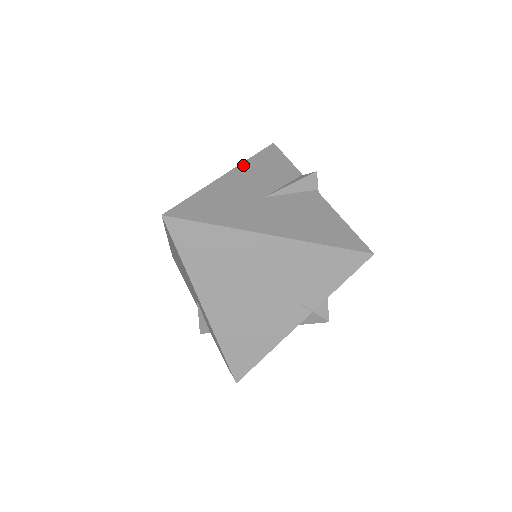
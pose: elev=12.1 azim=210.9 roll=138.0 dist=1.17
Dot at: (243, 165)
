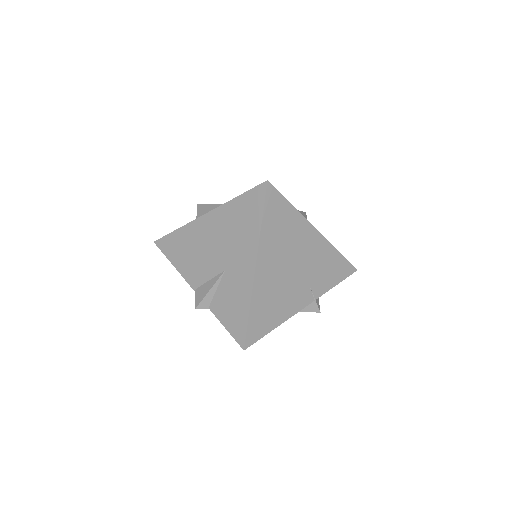
Dot at: occluded
